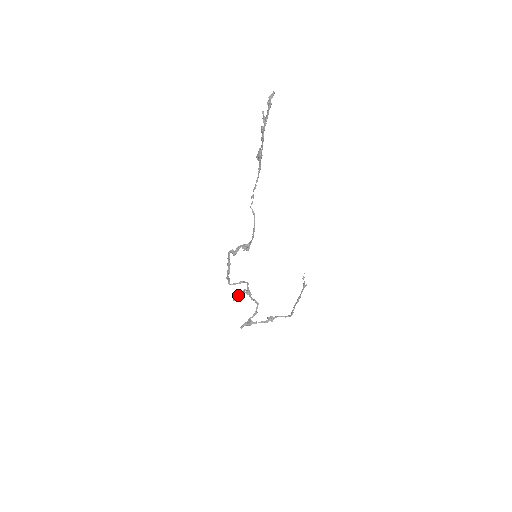
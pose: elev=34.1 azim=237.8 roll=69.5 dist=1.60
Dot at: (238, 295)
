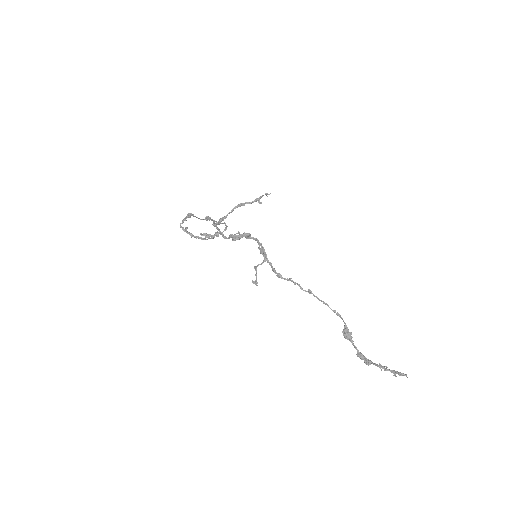
Dot at: occluded
